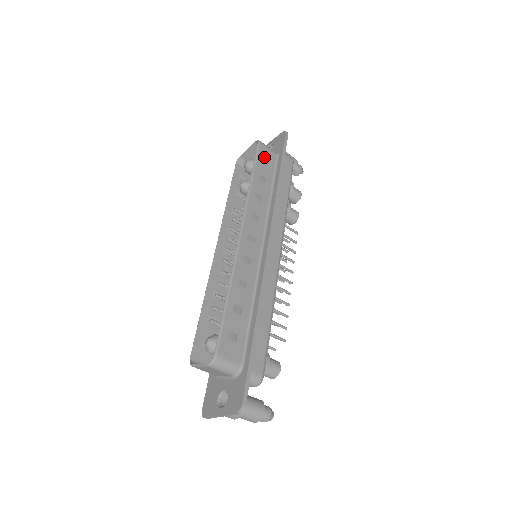
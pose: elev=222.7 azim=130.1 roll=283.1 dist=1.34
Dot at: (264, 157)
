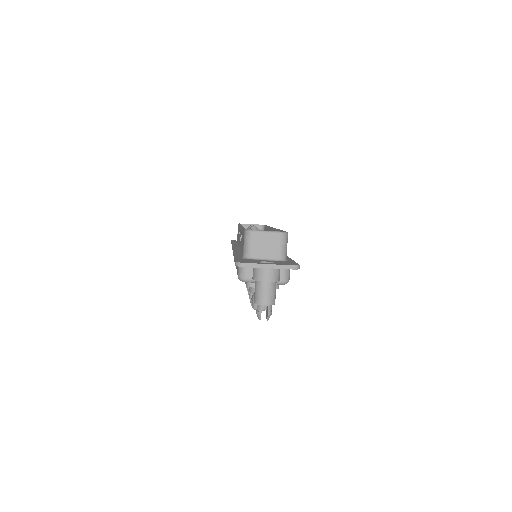
Dot at: occluded
